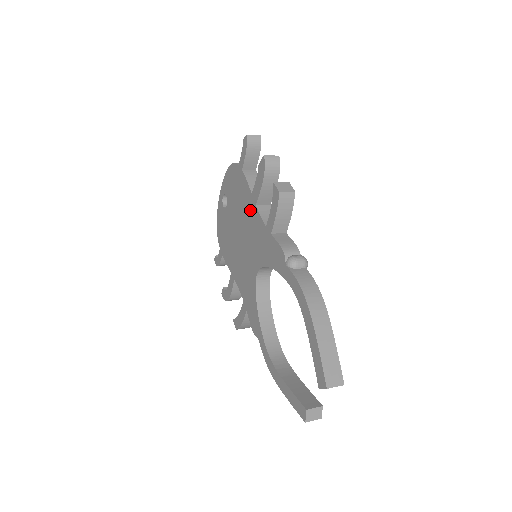
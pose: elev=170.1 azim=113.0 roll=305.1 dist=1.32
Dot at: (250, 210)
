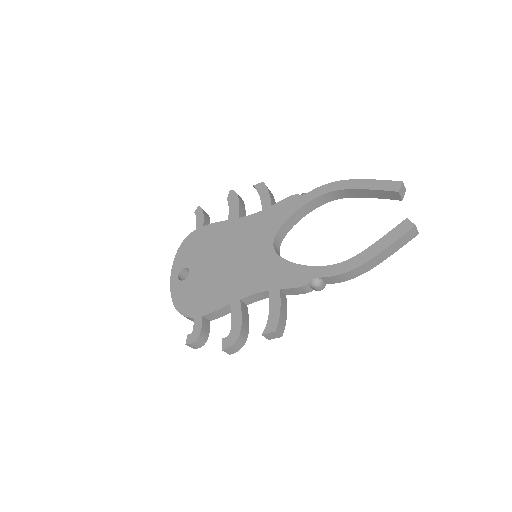
Dot at: (233, 228)
